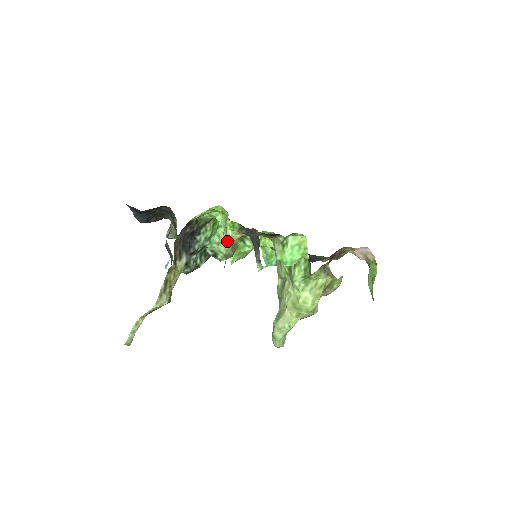
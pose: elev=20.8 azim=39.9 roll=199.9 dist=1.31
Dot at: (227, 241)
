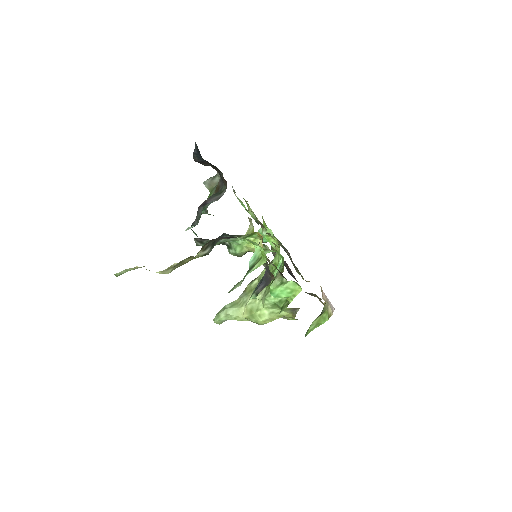
Dot at: (247, 248)
